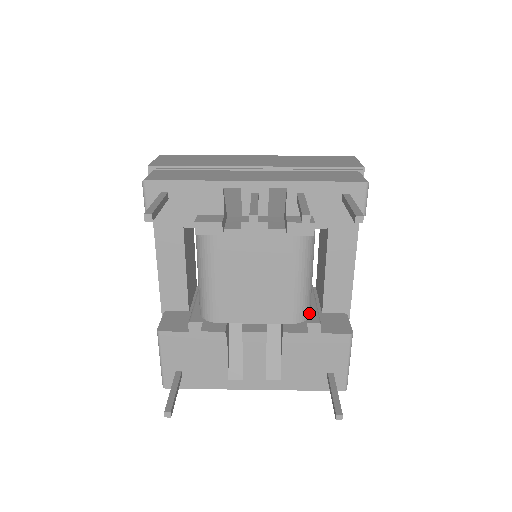
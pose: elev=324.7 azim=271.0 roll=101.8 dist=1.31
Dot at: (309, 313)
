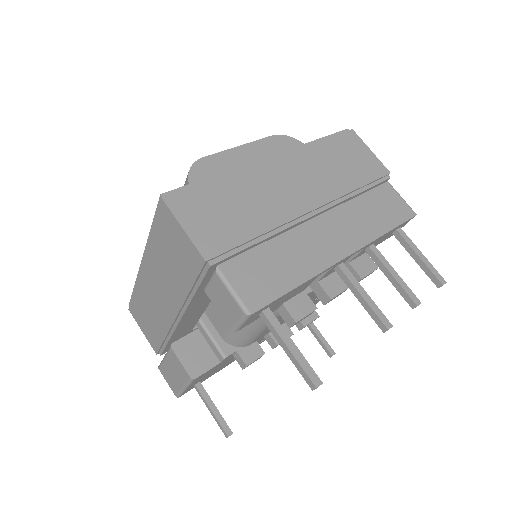
Dot at: occluded
